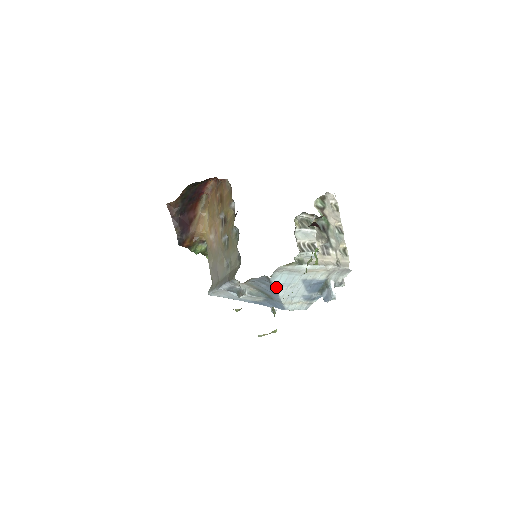
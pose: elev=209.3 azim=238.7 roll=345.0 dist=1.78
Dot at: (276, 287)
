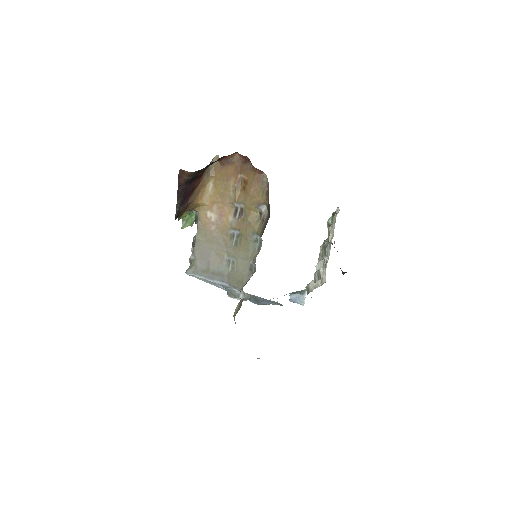
Dot at: (276, 304)
